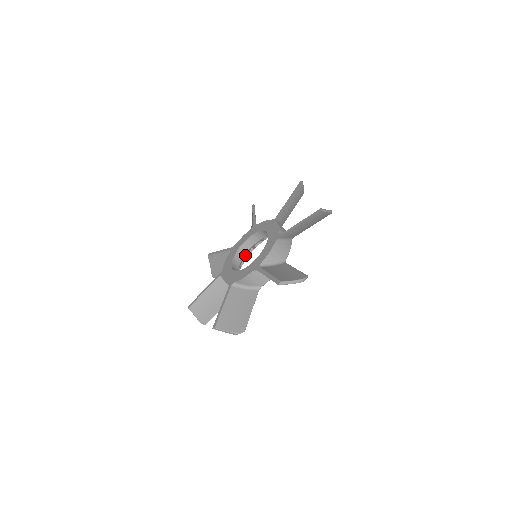
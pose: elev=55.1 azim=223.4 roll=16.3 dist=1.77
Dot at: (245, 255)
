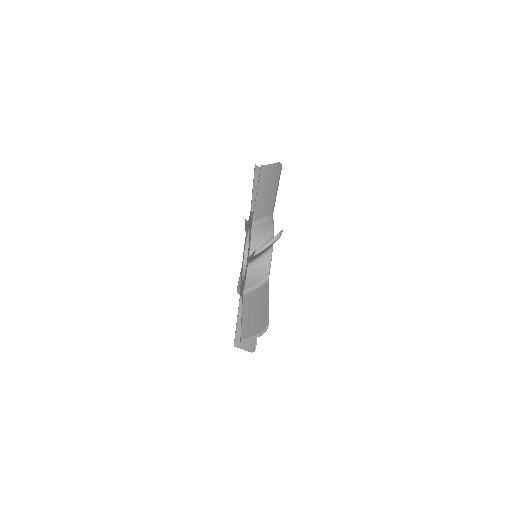
Dot at: occluded
